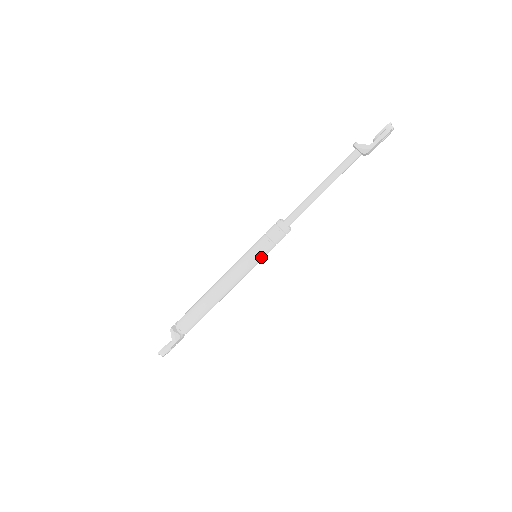
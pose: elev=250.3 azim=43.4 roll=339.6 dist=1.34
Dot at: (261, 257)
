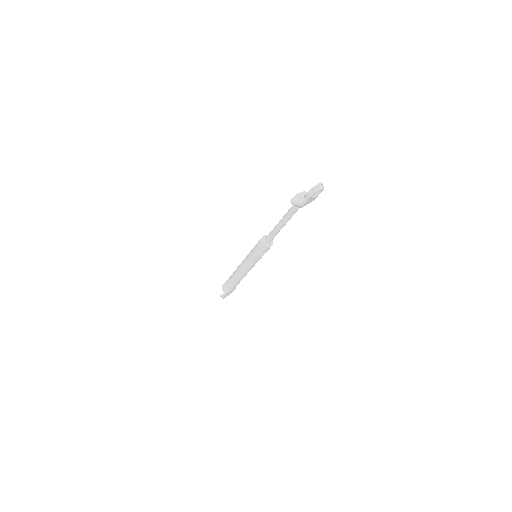
Dot at: (257, 259)
